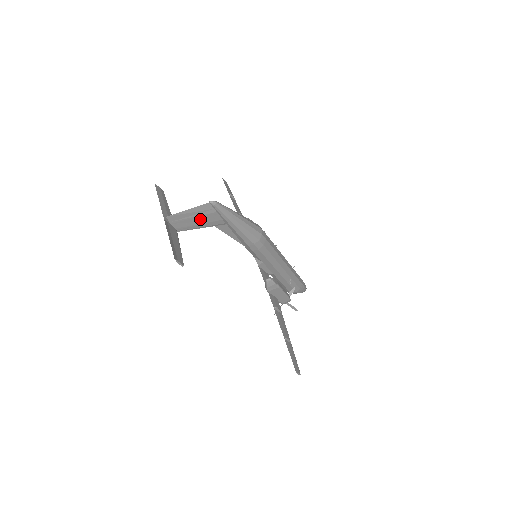
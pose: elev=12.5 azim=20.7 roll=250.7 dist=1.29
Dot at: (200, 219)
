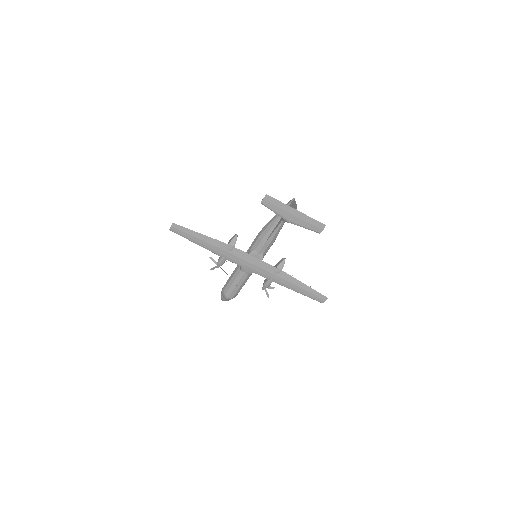
Dot at: occluded
